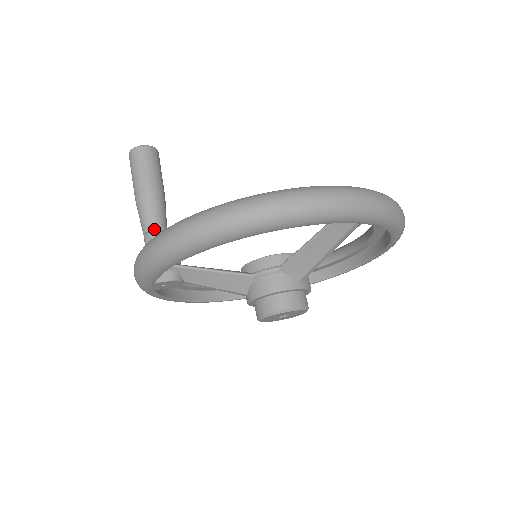
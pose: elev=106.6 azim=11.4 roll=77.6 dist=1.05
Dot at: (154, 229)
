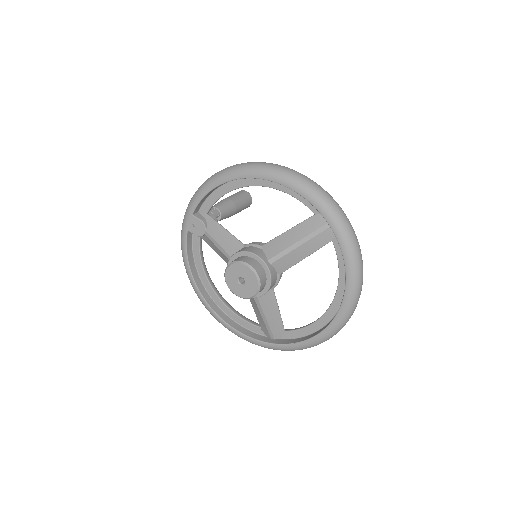
Dot at: (216, 208)
